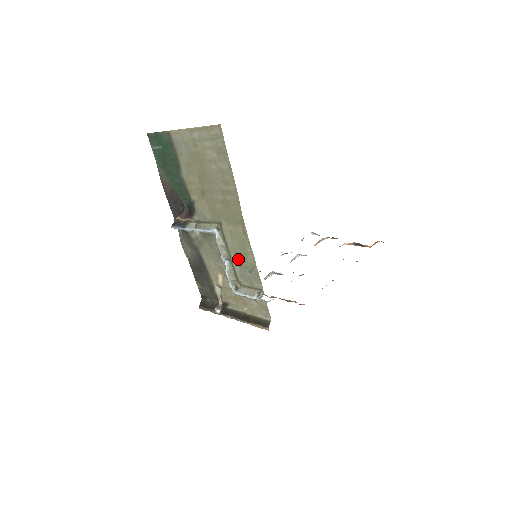
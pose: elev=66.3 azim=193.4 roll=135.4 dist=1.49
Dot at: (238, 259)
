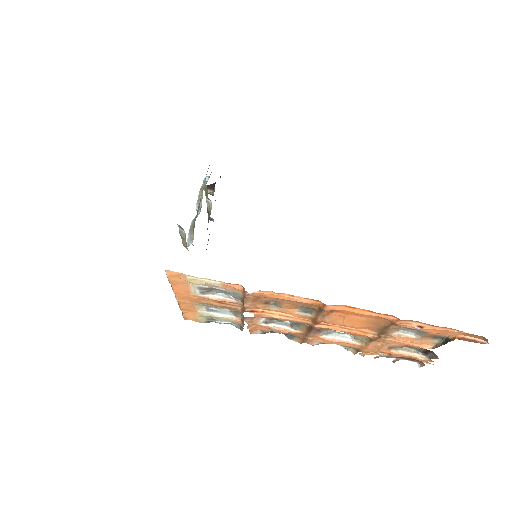
Dot at: occluded
